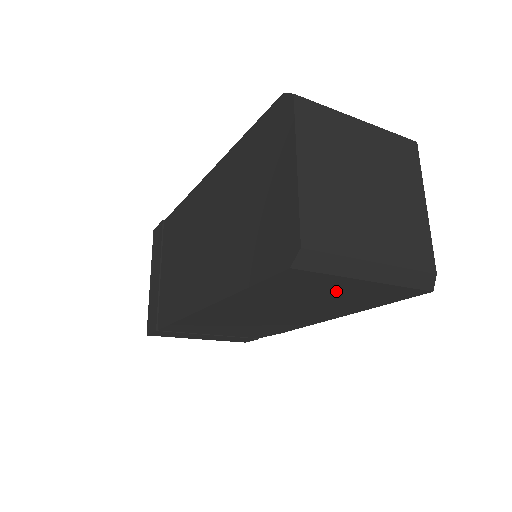
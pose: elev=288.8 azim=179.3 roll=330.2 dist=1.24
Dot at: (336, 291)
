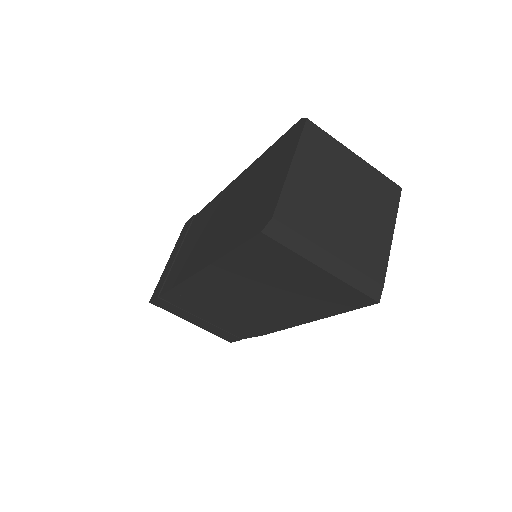
Dot at: (300, 278)
